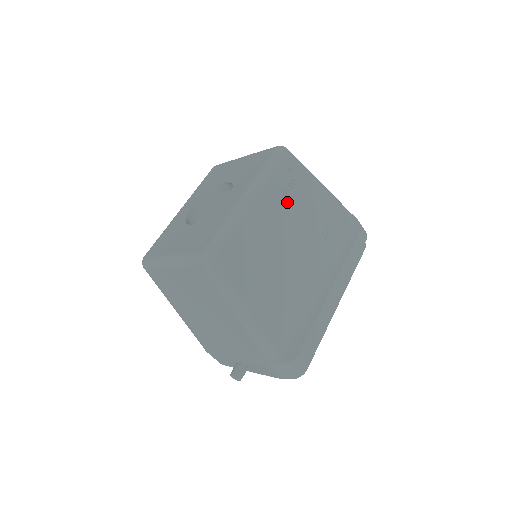
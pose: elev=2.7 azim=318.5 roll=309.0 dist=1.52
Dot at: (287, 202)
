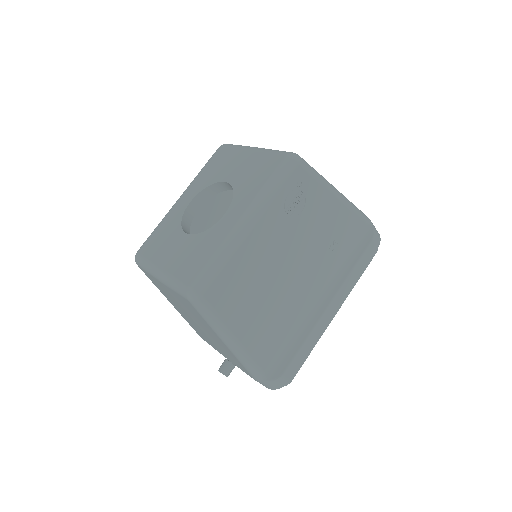
Dot at: (291, 221)
